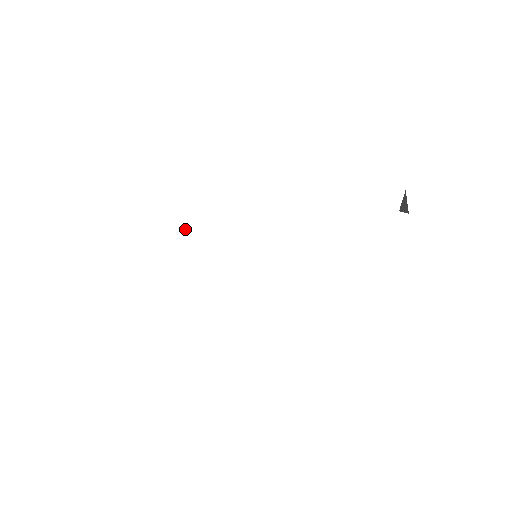
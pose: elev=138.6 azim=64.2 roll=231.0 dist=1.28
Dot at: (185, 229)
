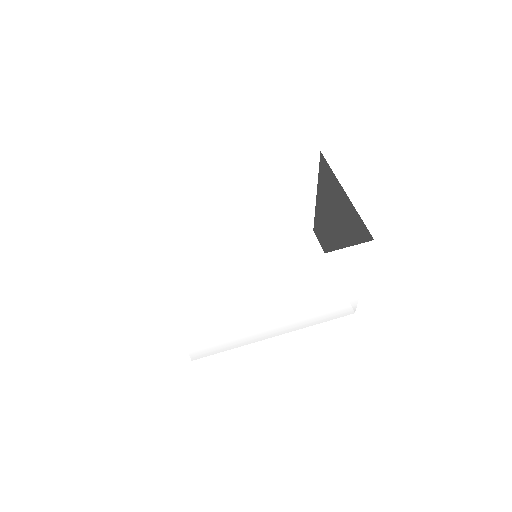
Dot at: (246, 309)
